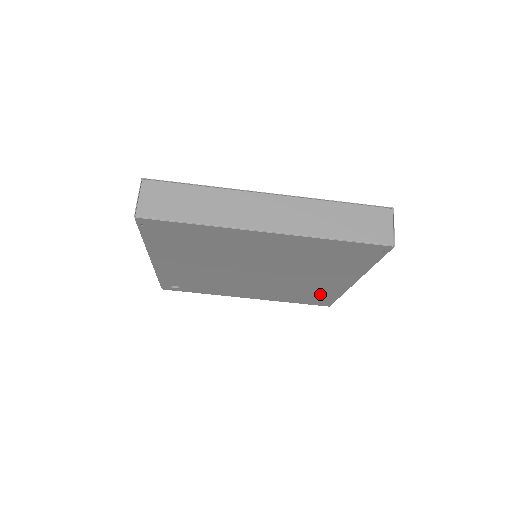
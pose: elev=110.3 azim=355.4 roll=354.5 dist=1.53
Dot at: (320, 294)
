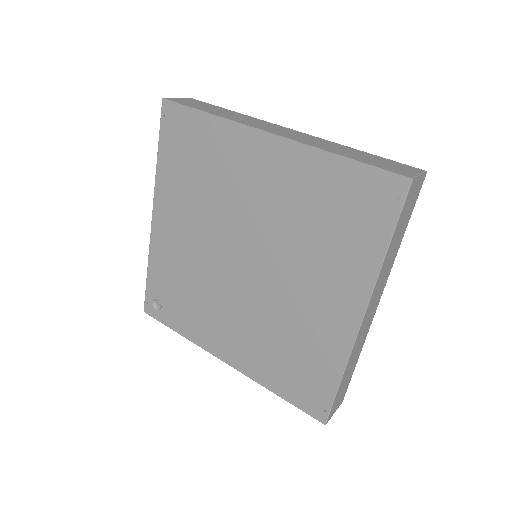
Dot at: (314, 363)
